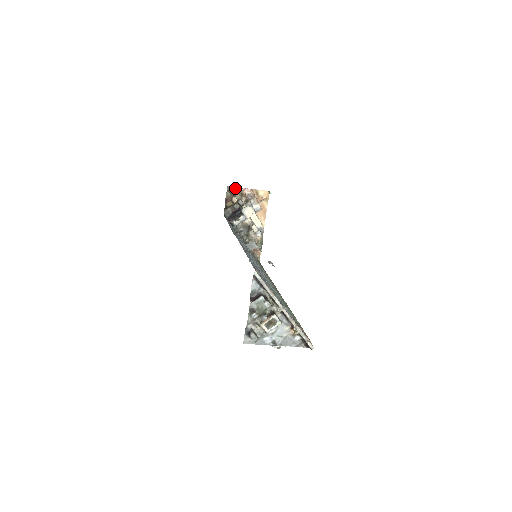
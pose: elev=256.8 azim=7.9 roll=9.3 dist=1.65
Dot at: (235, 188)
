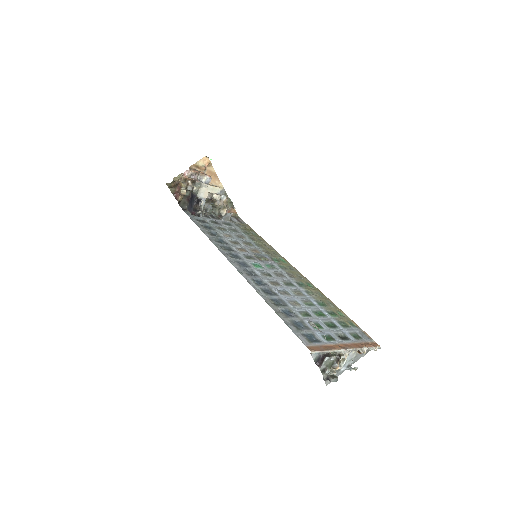
Dot at: (174, 179)
